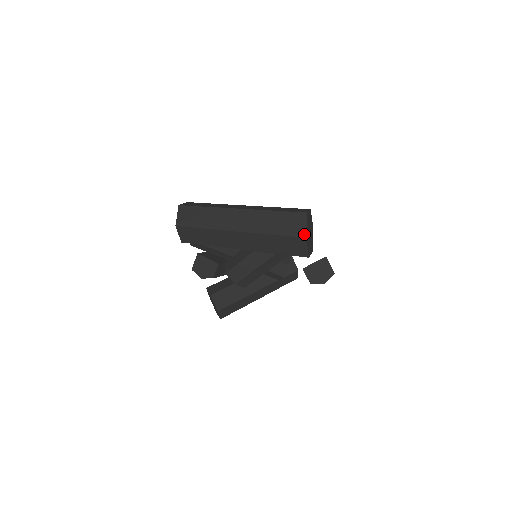
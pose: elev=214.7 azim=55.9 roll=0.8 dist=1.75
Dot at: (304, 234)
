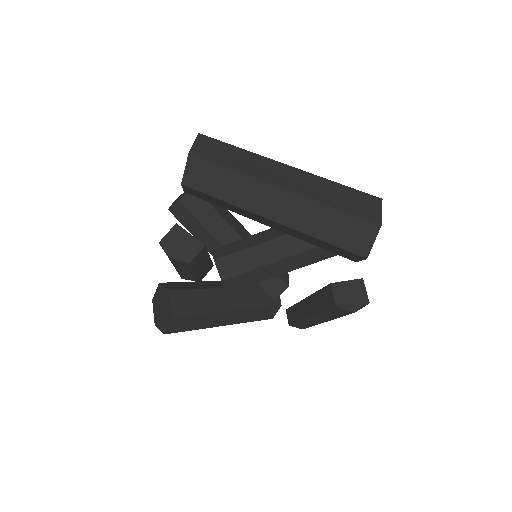
Dot at: (379, 220)
